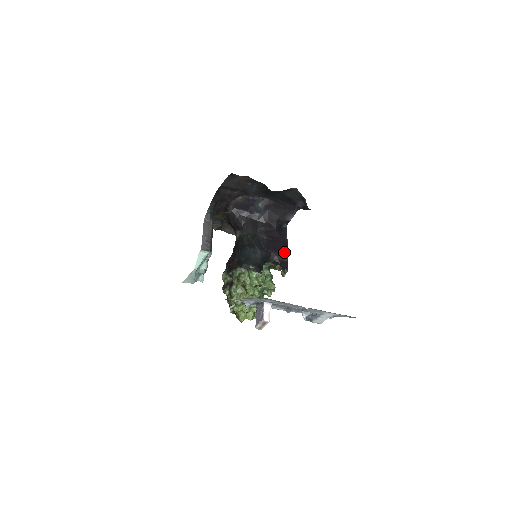
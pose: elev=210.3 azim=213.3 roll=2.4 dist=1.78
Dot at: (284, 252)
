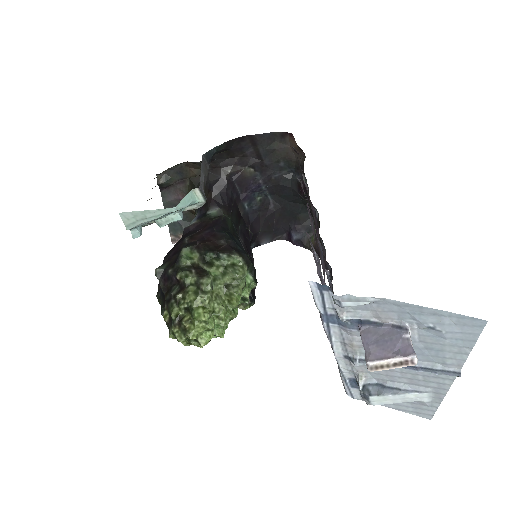
Dot at: occluded
